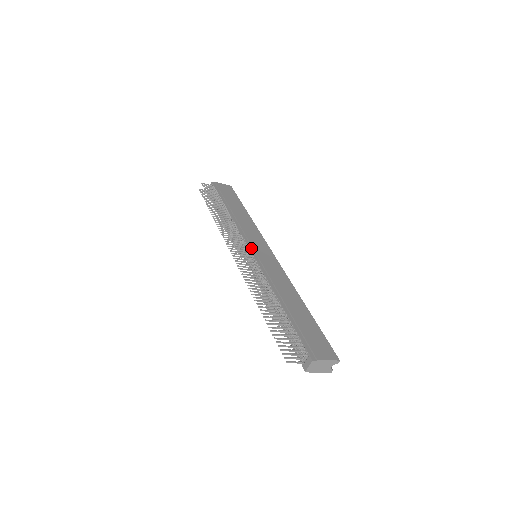
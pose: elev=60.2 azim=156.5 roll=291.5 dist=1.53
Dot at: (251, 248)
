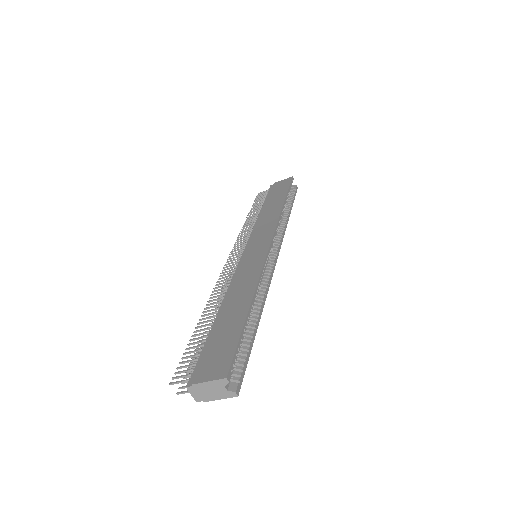
Dot at: (245, 250)
